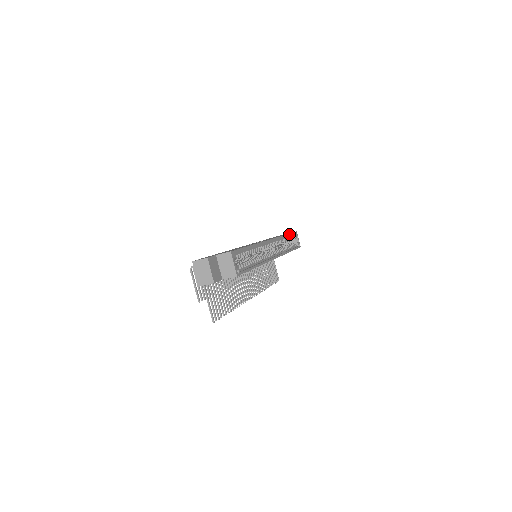
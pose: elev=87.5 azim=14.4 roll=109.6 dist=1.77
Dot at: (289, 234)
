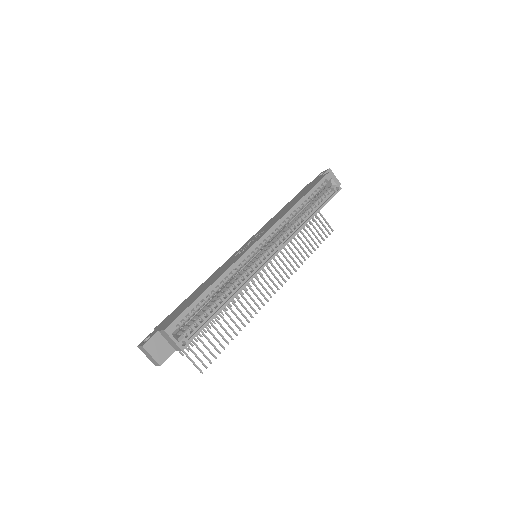
Dot at: (308, 193)
